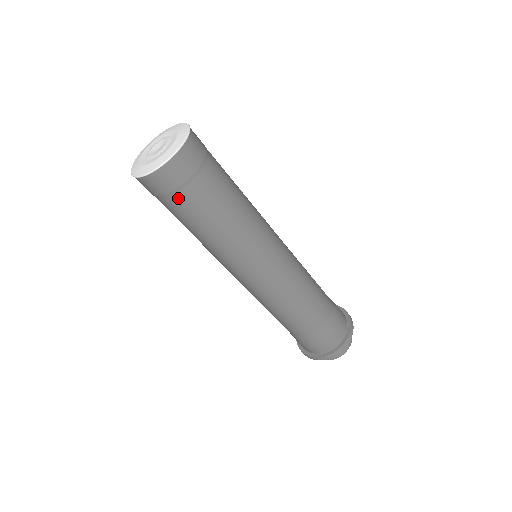
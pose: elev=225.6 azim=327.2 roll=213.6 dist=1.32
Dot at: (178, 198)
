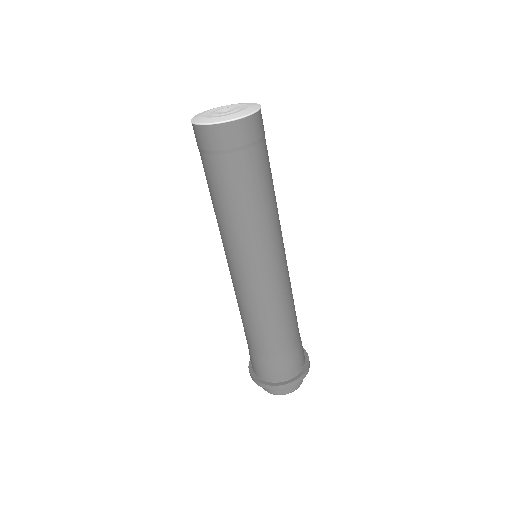
Dot at: (251, 153)
